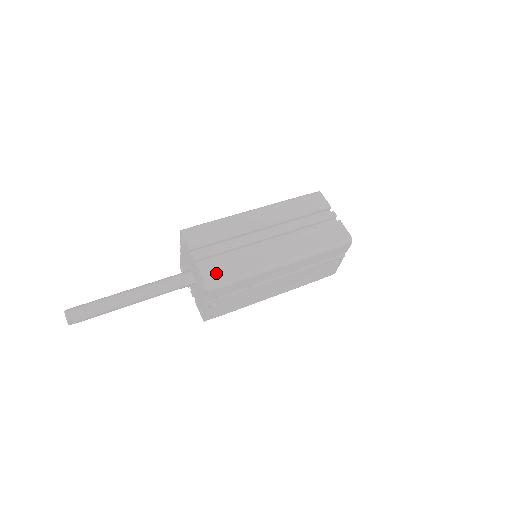
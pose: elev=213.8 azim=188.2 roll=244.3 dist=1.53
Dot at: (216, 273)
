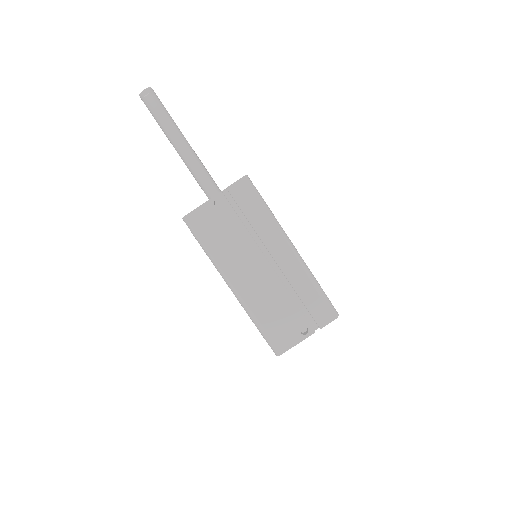
Dot at: occluded
